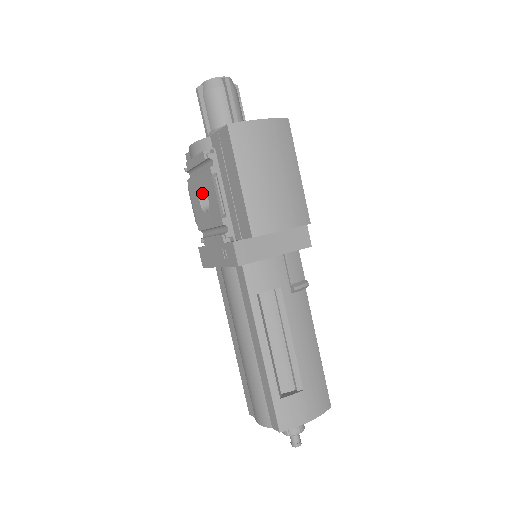
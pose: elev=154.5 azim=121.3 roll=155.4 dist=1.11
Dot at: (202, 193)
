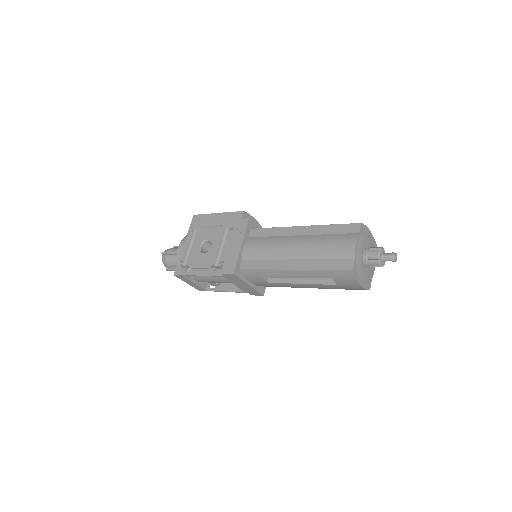
Dot at: (201, 251)
